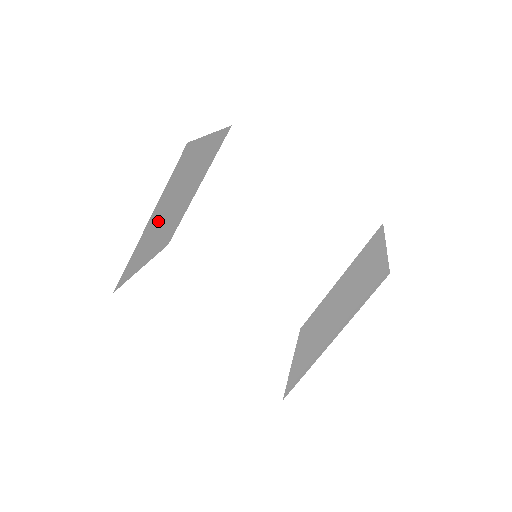
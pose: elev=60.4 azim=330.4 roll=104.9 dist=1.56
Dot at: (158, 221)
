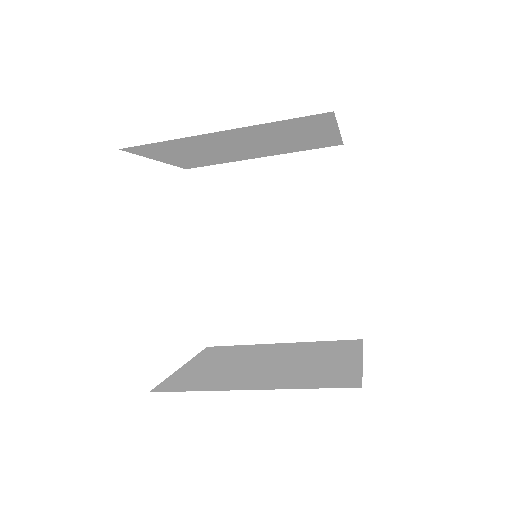
Dot at: (222, 141)
